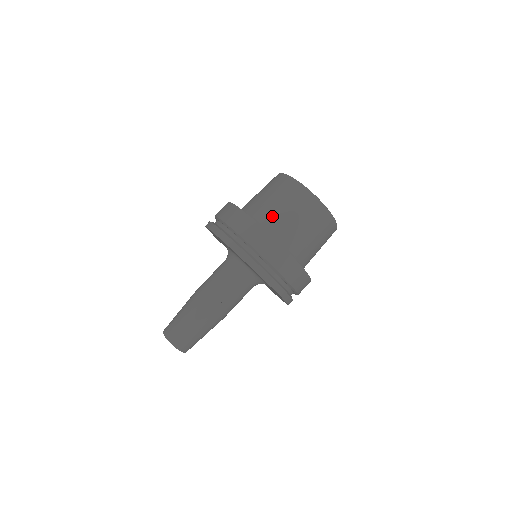
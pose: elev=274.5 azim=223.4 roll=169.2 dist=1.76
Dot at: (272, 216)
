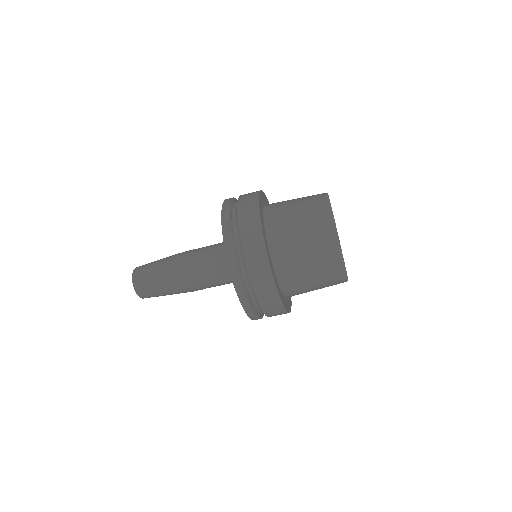
Dot at: (290, 257)
